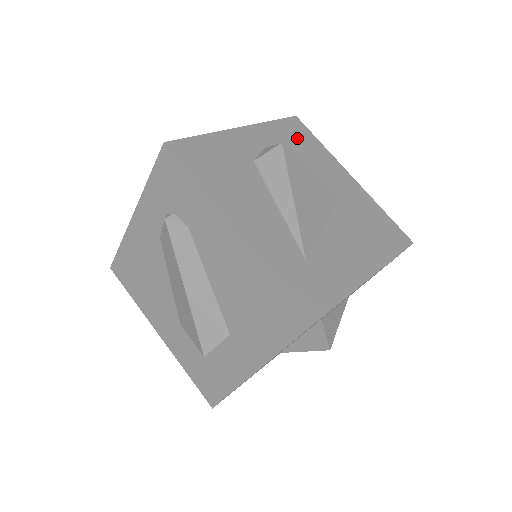
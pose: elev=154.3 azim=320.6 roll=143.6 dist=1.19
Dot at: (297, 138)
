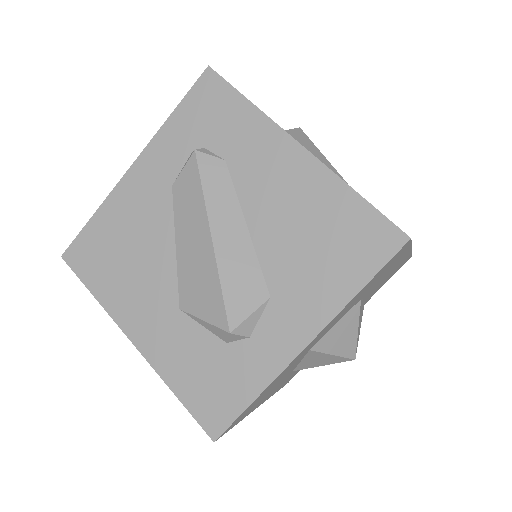
Dot at: occluded
